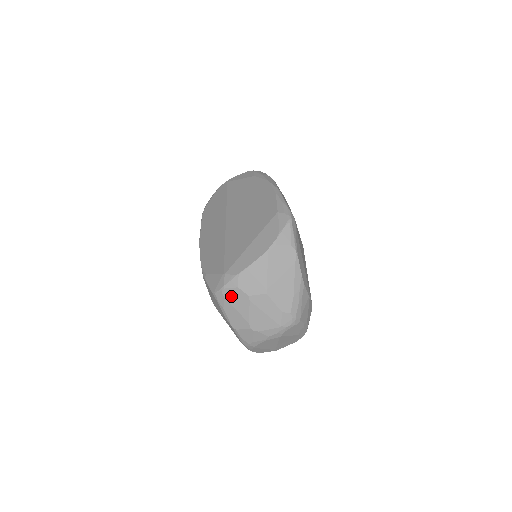
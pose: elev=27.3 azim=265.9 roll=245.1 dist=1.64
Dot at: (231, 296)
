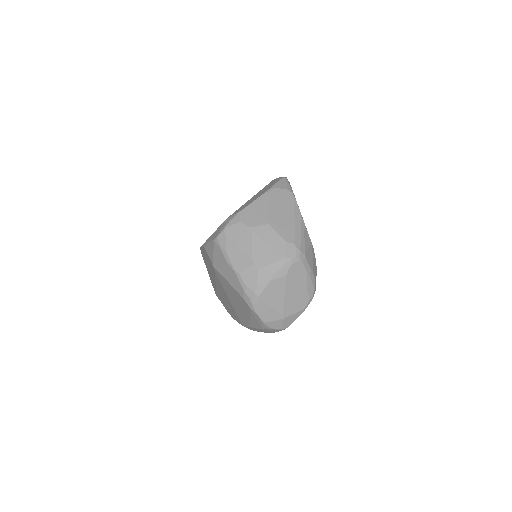
Dot at: (233, 233)
